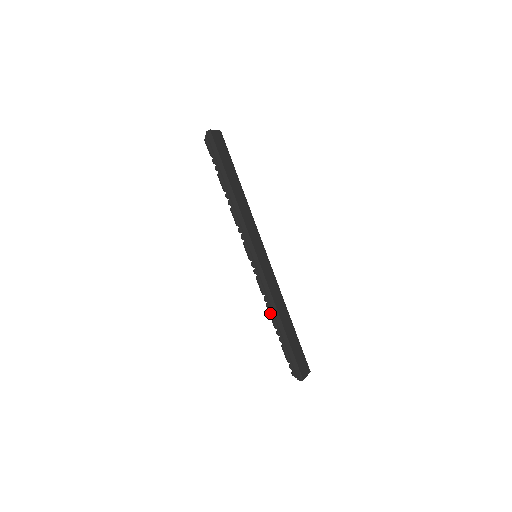
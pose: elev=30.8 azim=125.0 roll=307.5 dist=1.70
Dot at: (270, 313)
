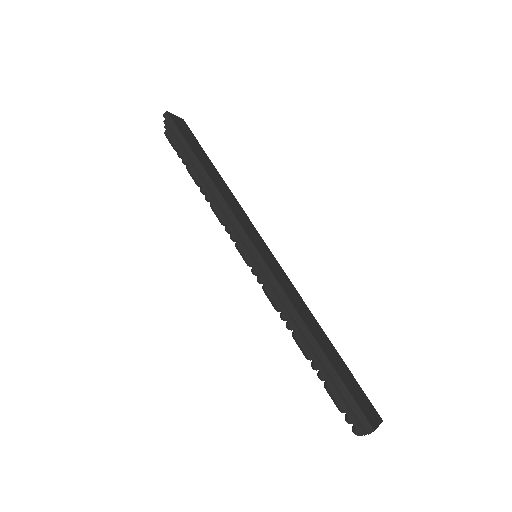
Dot at: (294, 335)
